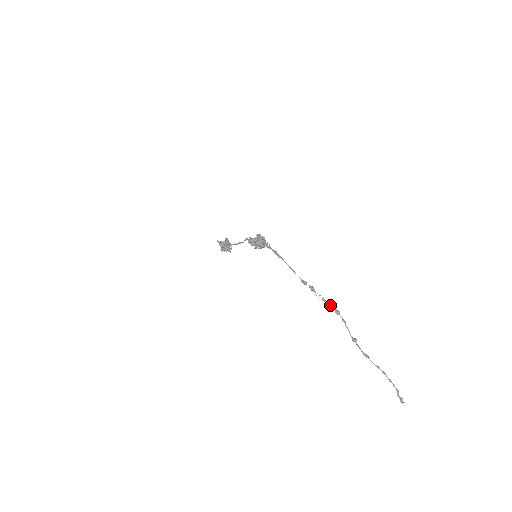
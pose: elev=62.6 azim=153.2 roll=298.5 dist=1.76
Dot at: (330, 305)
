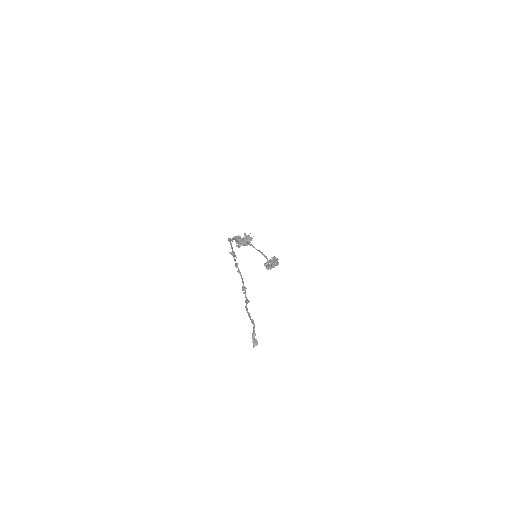
Dot at: occluded
